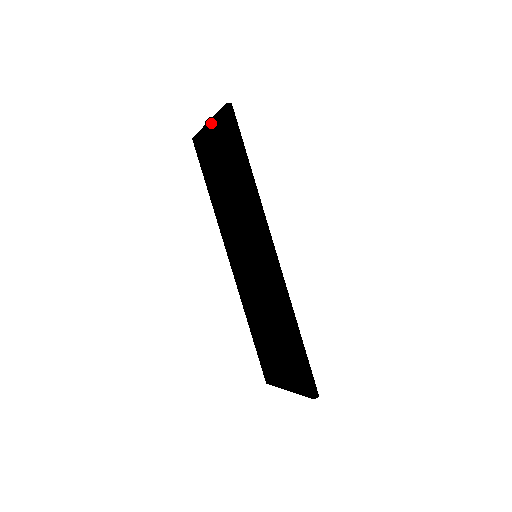
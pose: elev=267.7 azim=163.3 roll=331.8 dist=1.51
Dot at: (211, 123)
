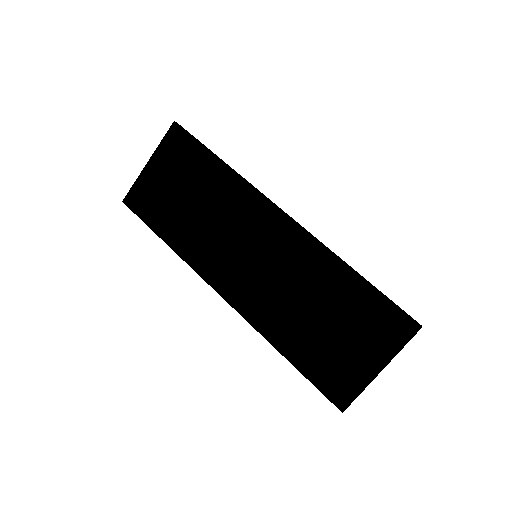
Dot at: (154, 158)
